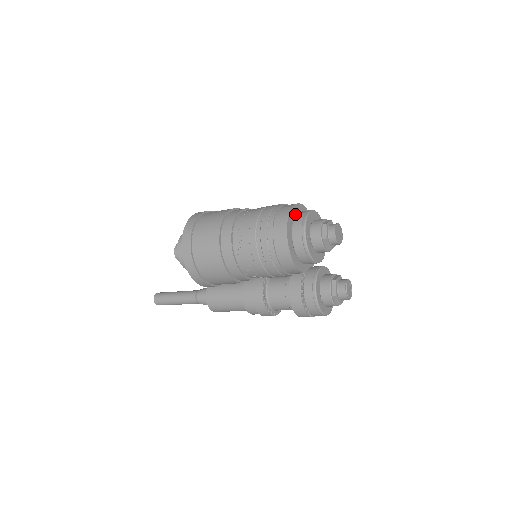
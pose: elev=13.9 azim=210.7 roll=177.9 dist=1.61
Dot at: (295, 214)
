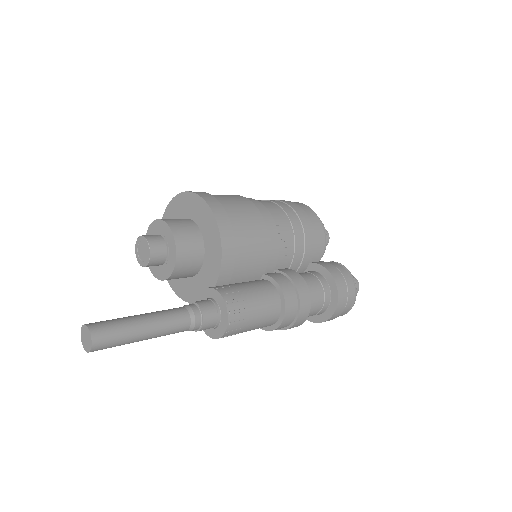
Dot at: occluded
